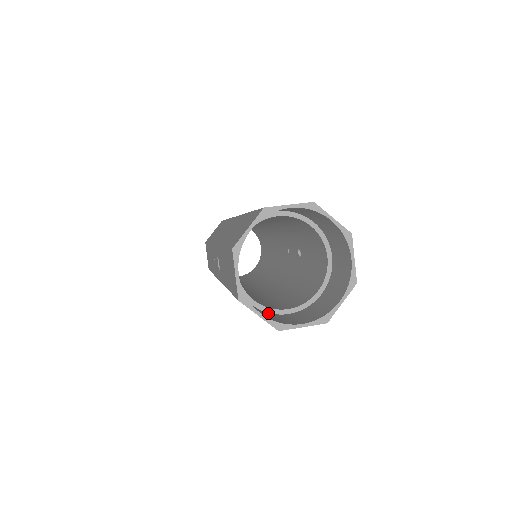
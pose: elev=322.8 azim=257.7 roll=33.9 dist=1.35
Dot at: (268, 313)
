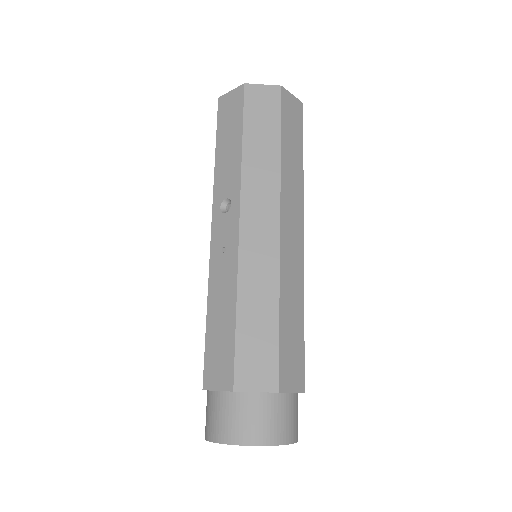
Dot at: (276, 121)
